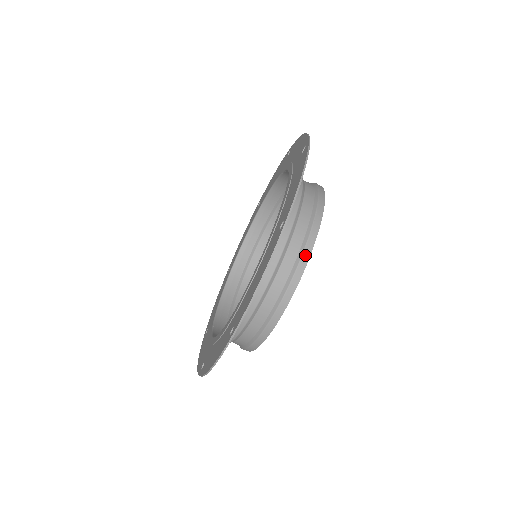
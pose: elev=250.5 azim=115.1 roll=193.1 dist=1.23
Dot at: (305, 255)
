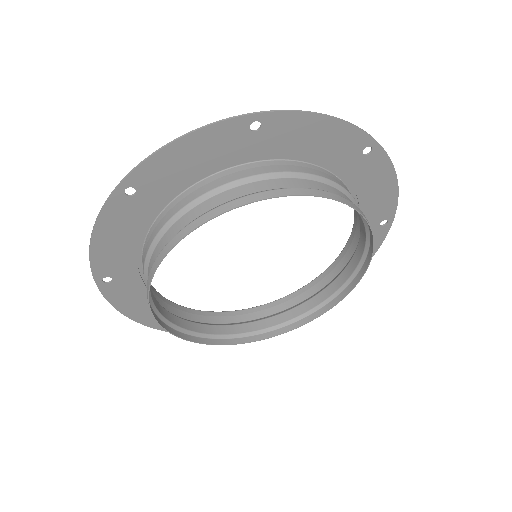
Dot at: (350, 202)
